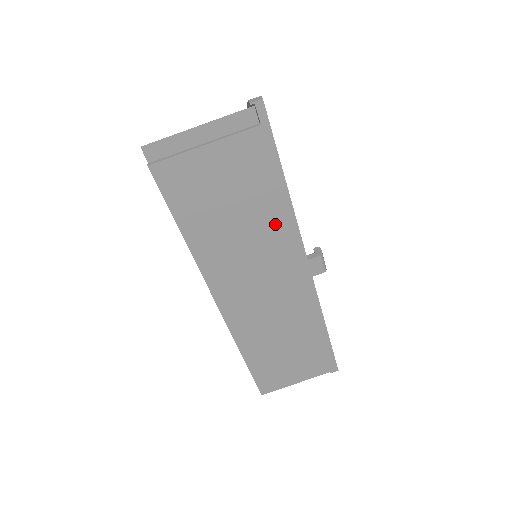
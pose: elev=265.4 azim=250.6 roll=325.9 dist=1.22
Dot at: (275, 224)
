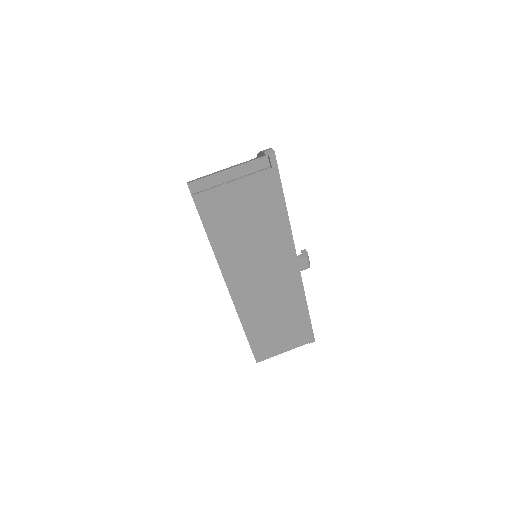
Dot at: (276, 235)
